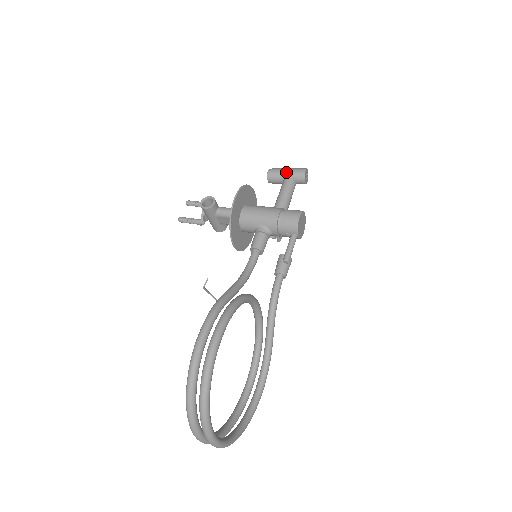
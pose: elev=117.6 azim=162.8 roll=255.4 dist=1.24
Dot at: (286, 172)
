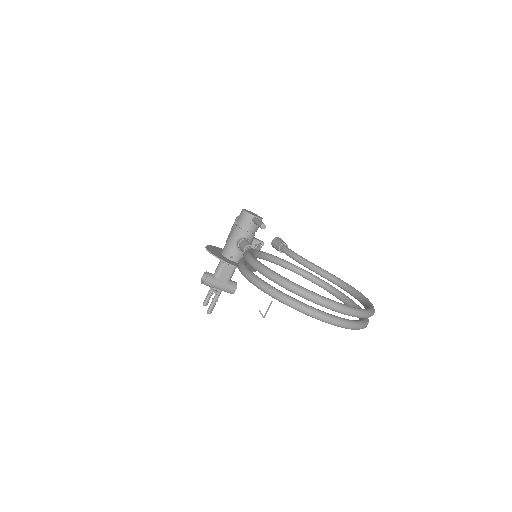
Dot at: occluded
